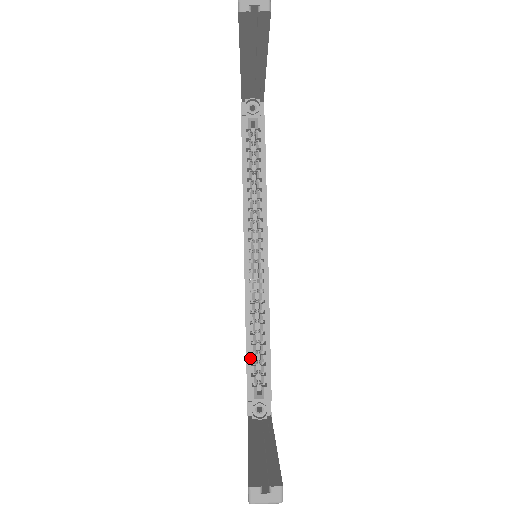
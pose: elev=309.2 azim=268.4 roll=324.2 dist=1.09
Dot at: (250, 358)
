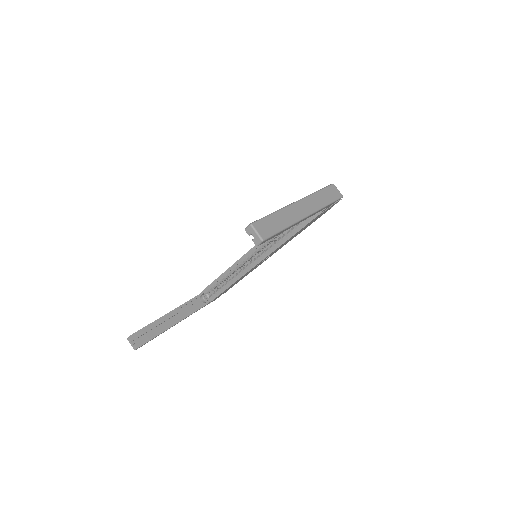
Dot at: (216, 282)
